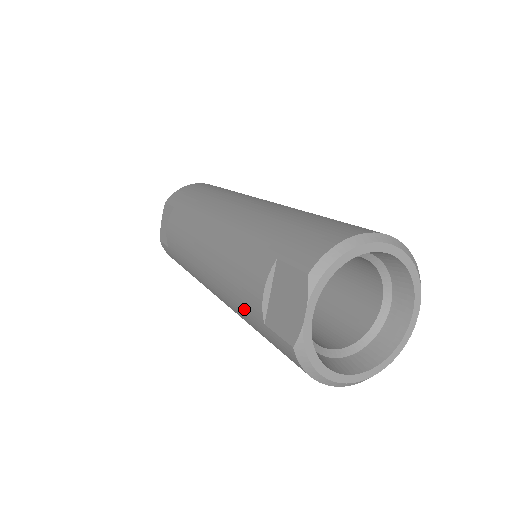
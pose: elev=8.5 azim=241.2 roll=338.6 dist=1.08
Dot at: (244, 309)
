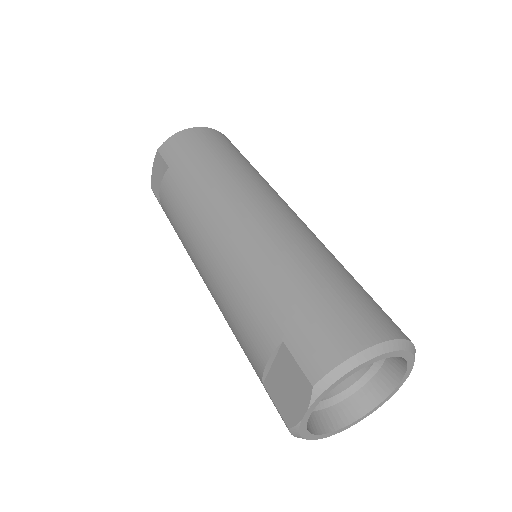
Dot at: (243, 350)
